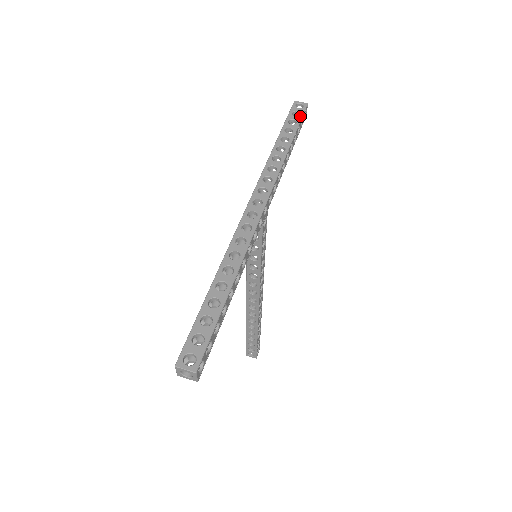
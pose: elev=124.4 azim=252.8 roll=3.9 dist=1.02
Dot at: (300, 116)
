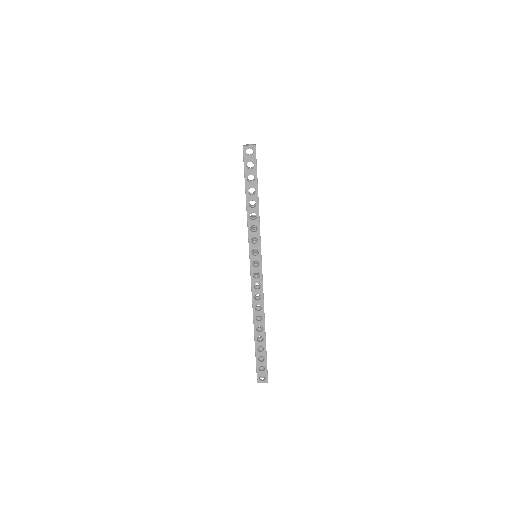
Dot at: (255, 168)
